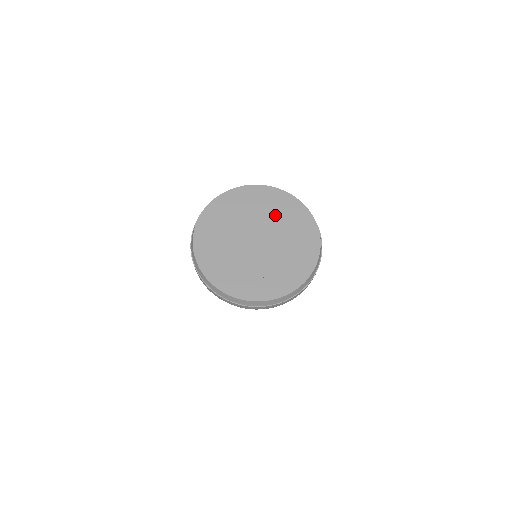
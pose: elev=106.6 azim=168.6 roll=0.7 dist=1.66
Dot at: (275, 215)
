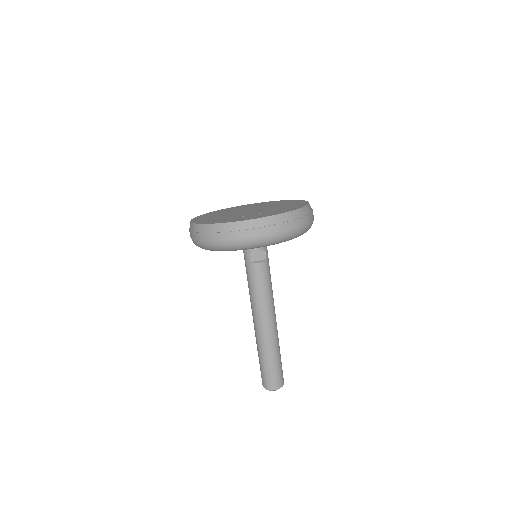
Dot at: (254, 206)
